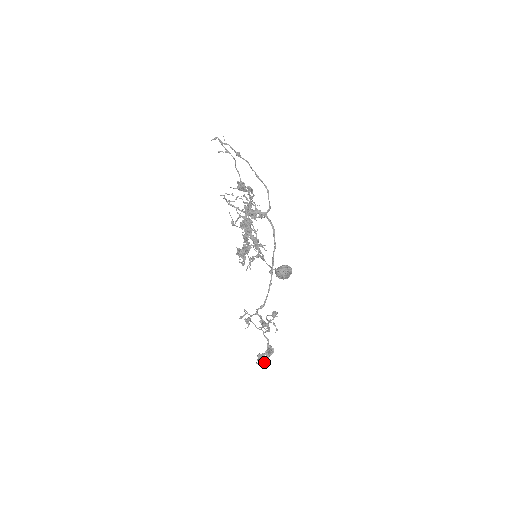
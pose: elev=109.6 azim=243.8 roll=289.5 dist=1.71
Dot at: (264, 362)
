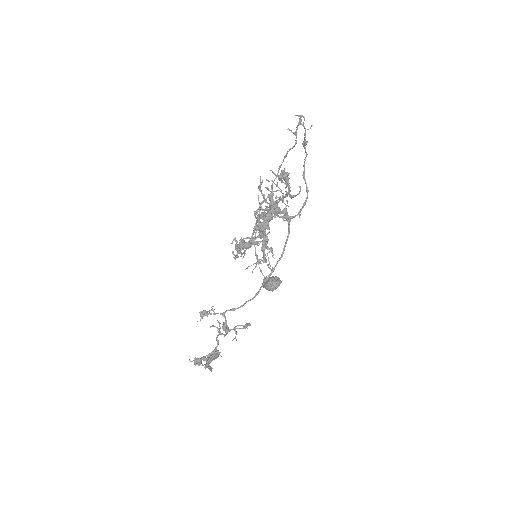
Dot at: (206, 366)
